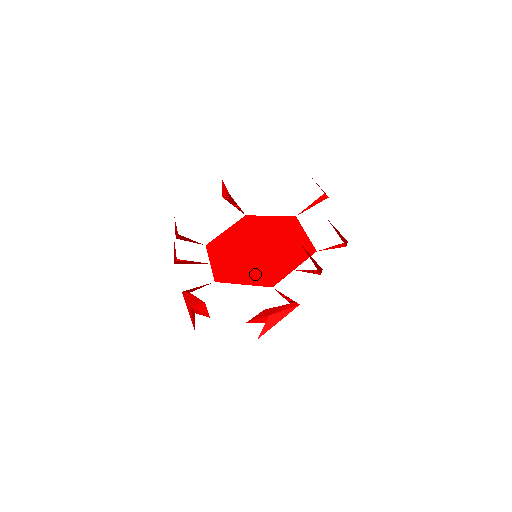
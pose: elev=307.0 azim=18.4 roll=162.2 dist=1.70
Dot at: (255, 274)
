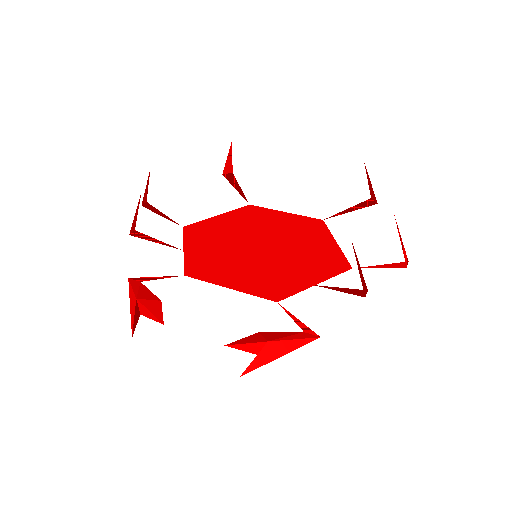
Dot at: (251, 278)
